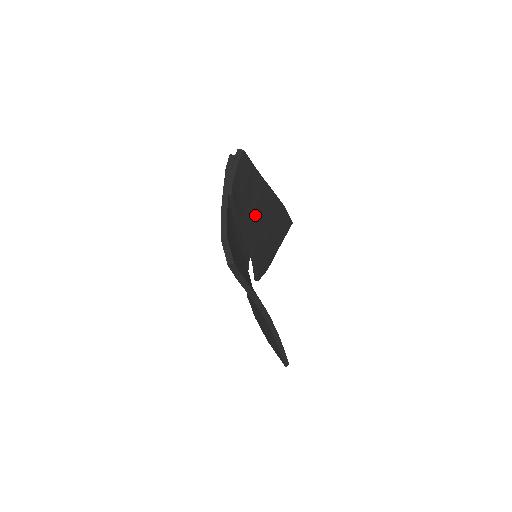
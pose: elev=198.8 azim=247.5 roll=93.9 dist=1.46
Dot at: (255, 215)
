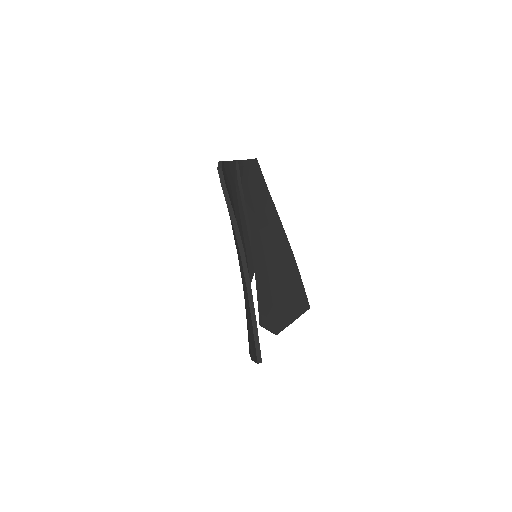
Dot at: (261, 220)
